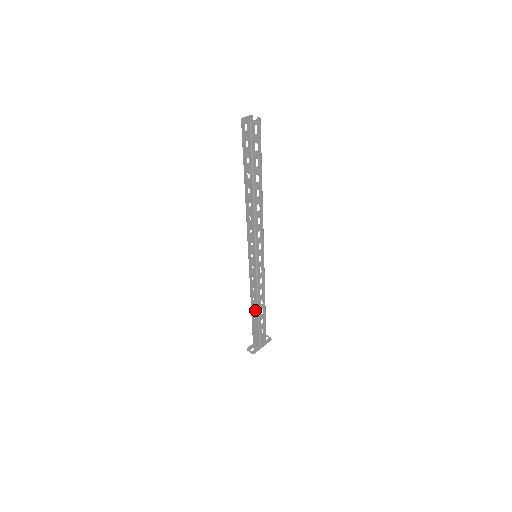
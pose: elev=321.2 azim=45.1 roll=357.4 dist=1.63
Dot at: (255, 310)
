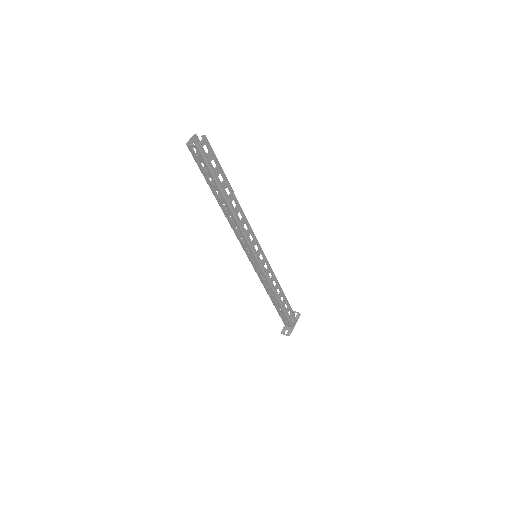
Dot at: occluded
